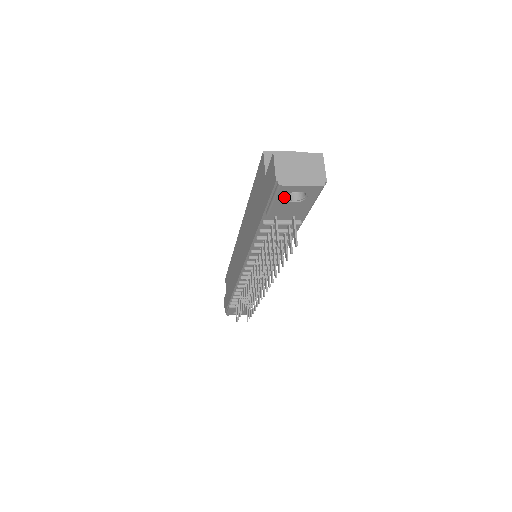
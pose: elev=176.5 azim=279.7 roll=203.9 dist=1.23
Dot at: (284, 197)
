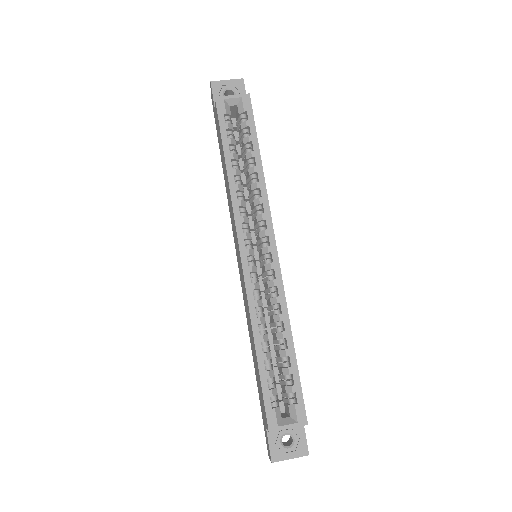
Dot at: occluded
